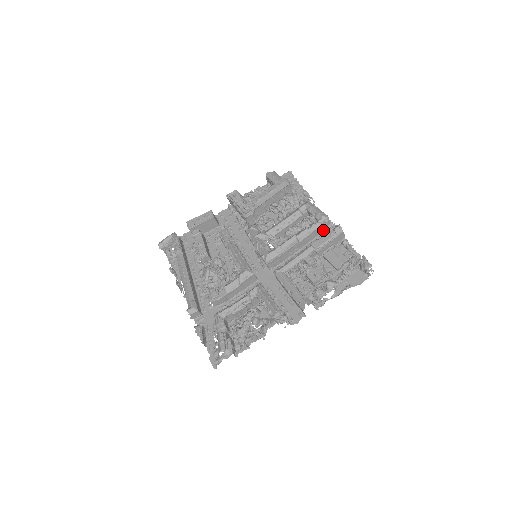
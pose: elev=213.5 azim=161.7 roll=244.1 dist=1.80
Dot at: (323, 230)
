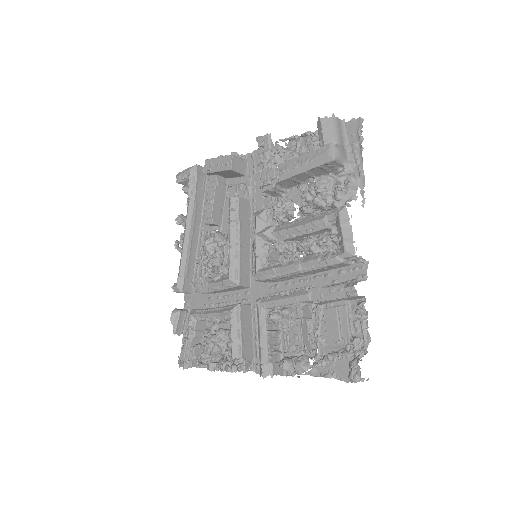
Dot at: (347, 264)
